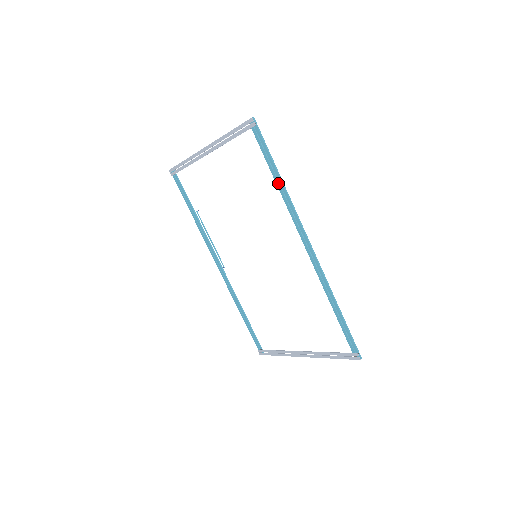
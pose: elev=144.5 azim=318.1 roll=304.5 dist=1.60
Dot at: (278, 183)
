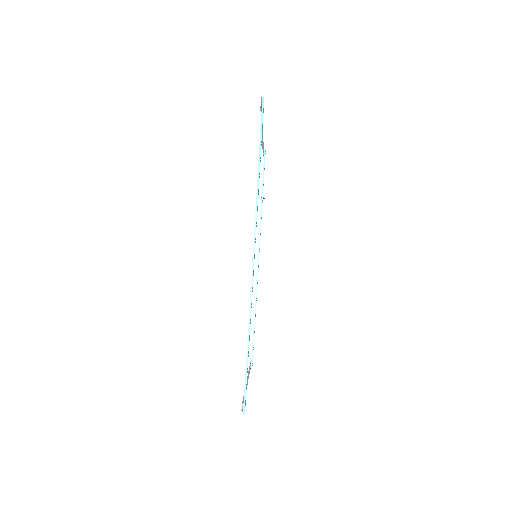
Dot at: (258, 175)
